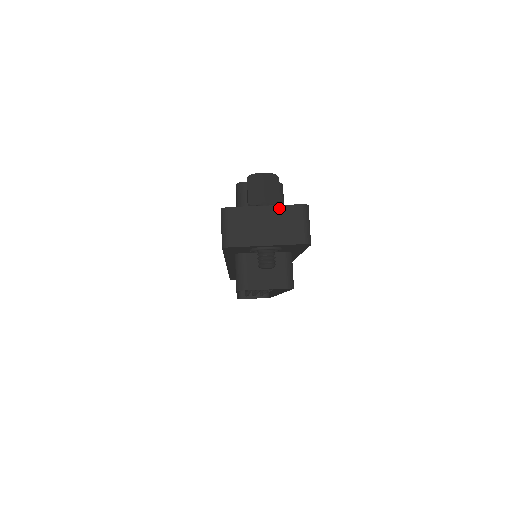
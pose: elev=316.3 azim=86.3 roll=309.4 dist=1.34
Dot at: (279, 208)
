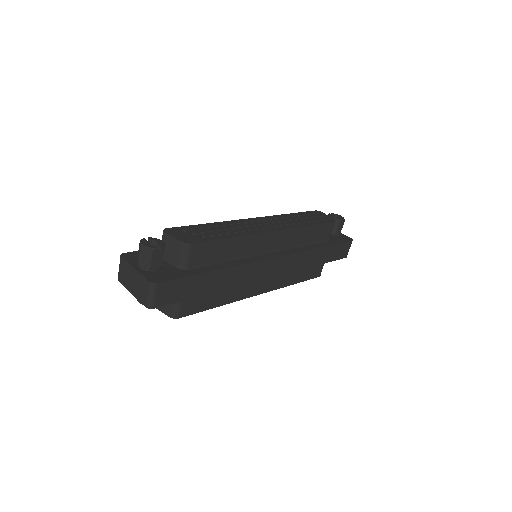
Dot at: (140, 275)
